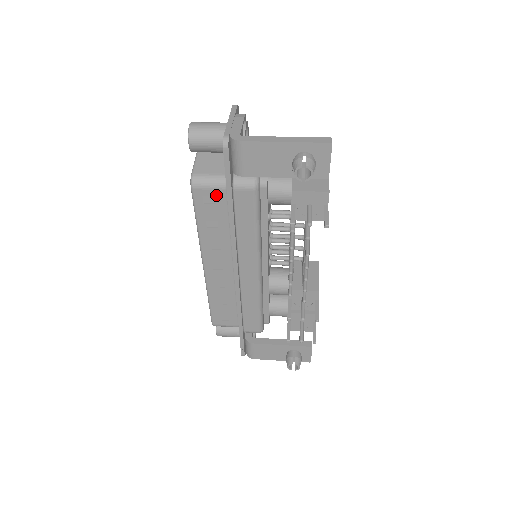
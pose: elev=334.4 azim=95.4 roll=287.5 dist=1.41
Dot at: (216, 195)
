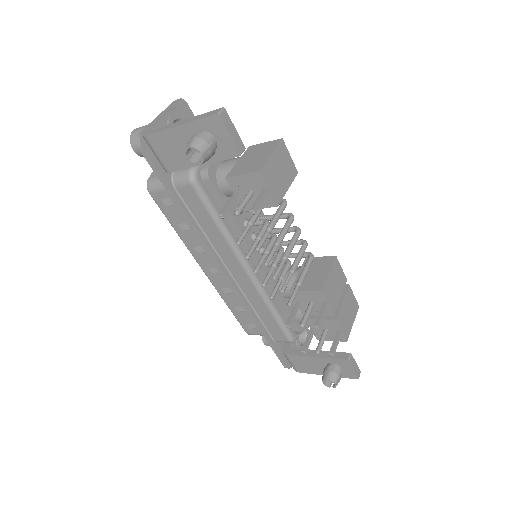
Dot at: occluded
